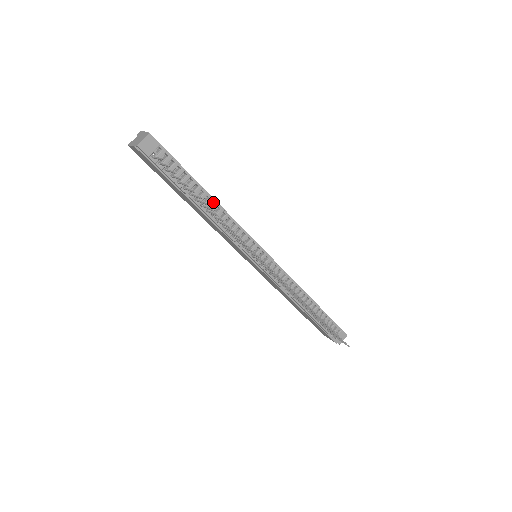
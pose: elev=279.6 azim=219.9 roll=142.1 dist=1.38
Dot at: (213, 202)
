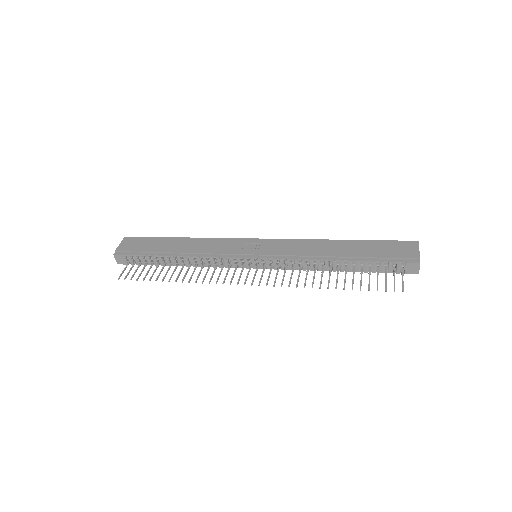
Dot at: (183, 255)
